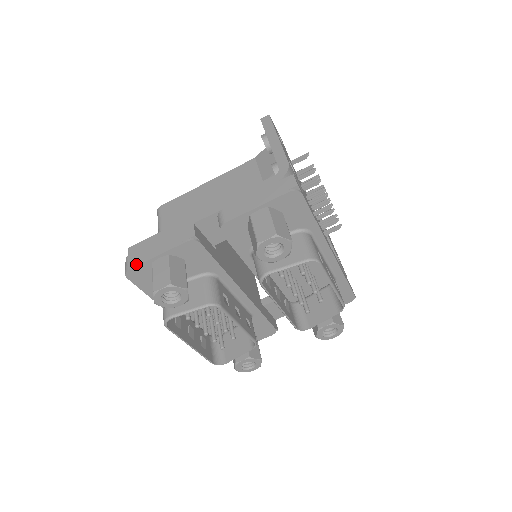
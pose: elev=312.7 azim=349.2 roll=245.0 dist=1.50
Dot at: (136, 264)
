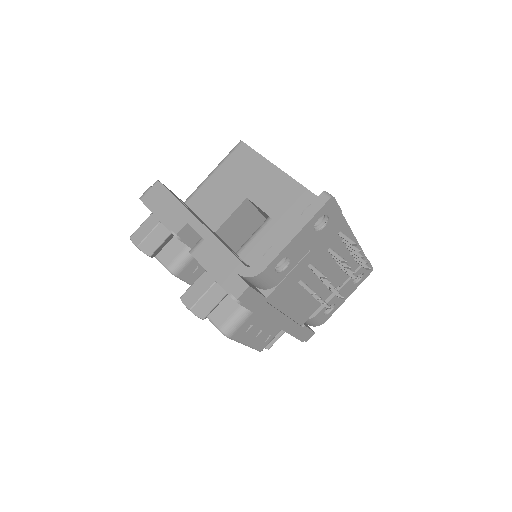
Dot at: (145, 202)
